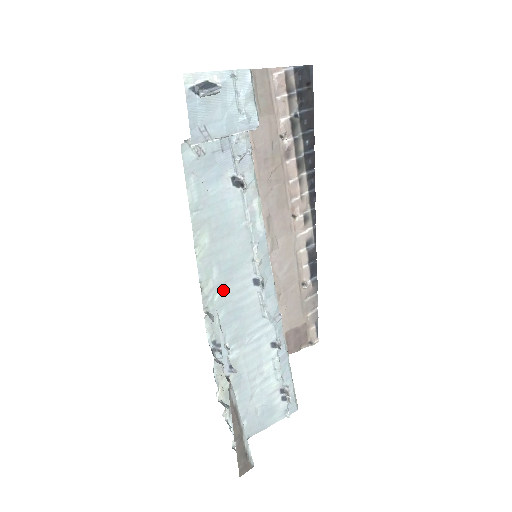
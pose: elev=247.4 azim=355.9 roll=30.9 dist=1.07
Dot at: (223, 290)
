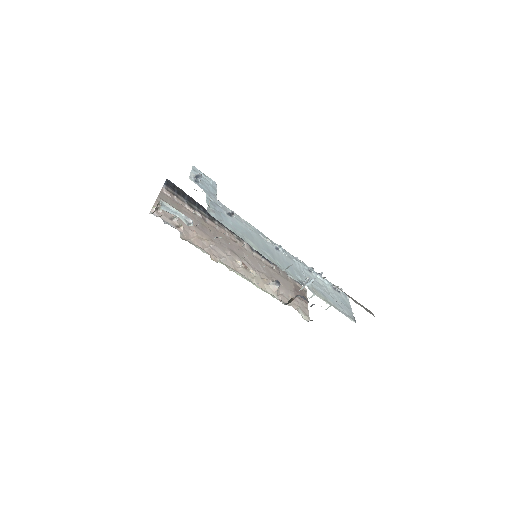
Dot at: (276, 259)
